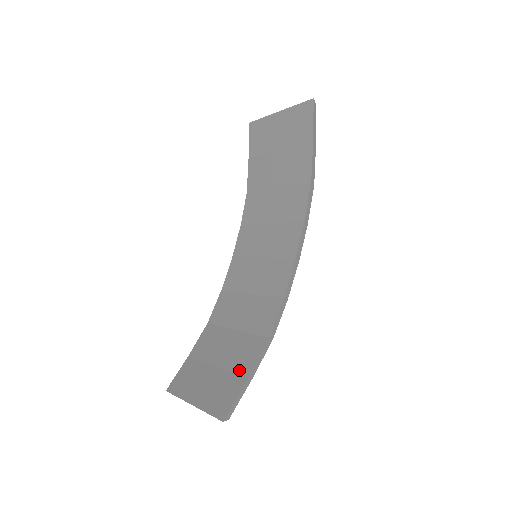
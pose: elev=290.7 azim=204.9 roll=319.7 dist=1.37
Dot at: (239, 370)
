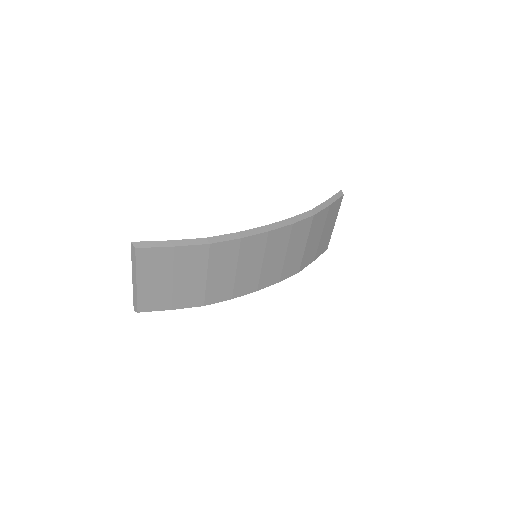
Dot at: occluded
